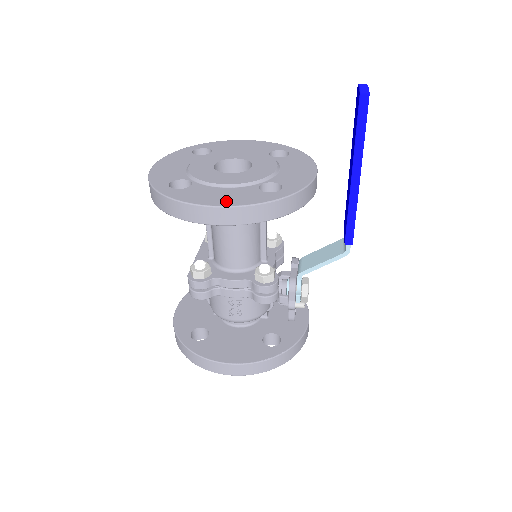
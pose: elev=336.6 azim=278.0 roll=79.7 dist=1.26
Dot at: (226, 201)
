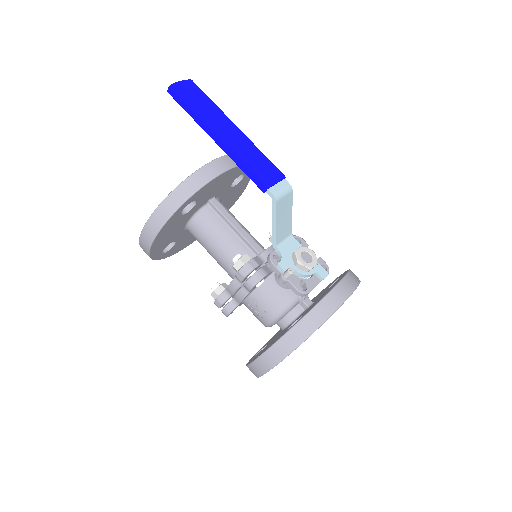
Dot at: occluded
